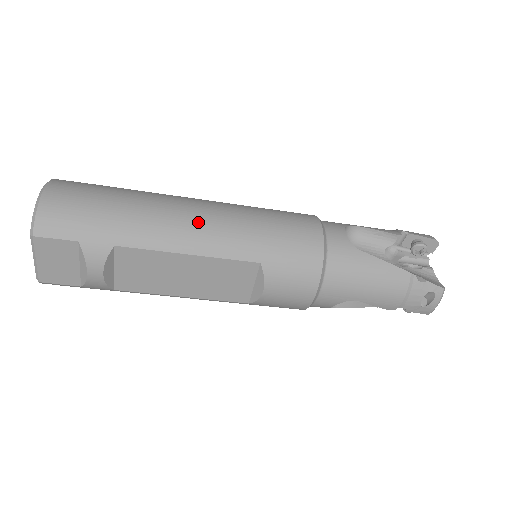
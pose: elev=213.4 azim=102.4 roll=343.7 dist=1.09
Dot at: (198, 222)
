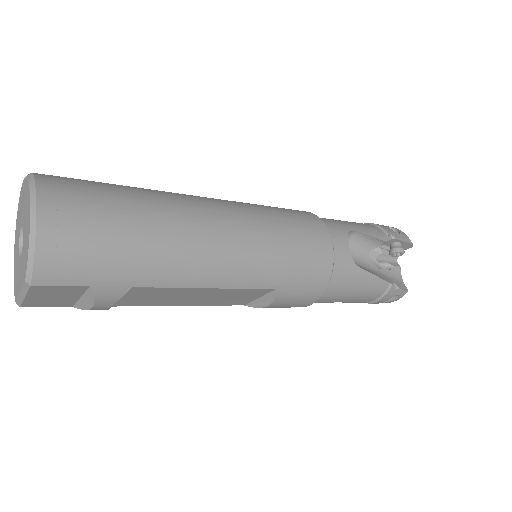
Dot at: (223, 253)
